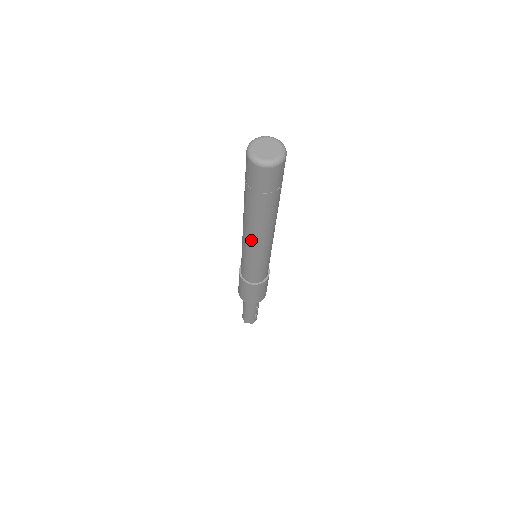
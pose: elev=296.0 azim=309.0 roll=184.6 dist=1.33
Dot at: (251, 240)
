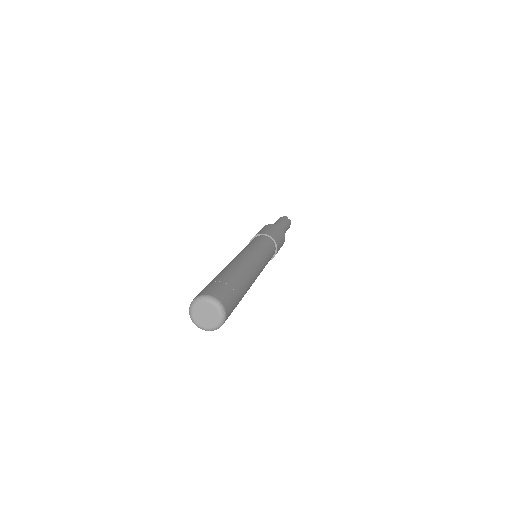
Dot at: occluded
